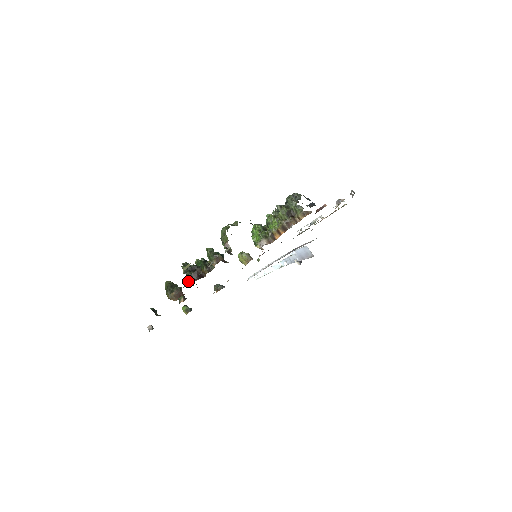
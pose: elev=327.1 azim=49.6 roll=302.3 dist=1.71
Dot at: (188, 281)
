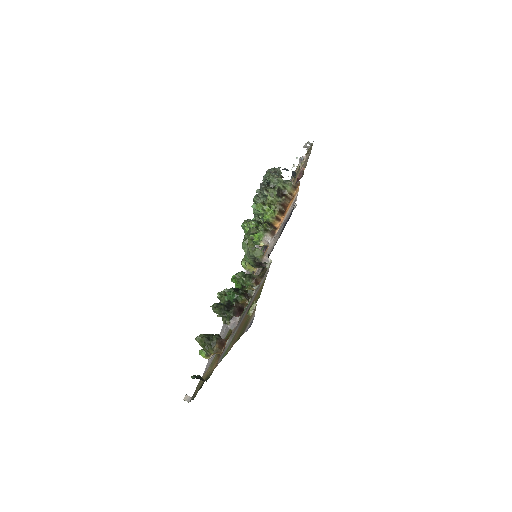
Dot at: (234, 323)
